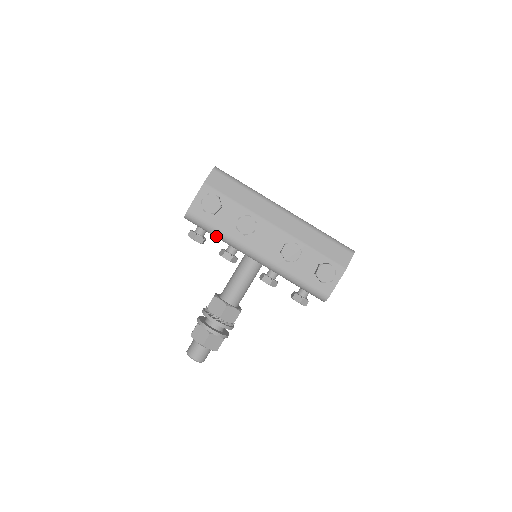
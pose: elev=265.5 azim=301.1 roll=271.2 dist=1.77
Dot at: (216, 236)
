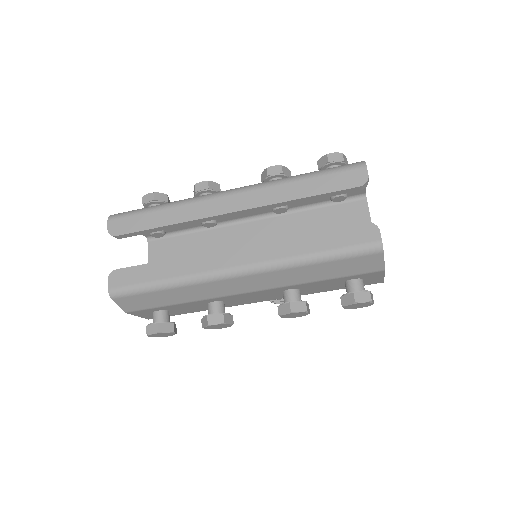
Dot at: occluded
